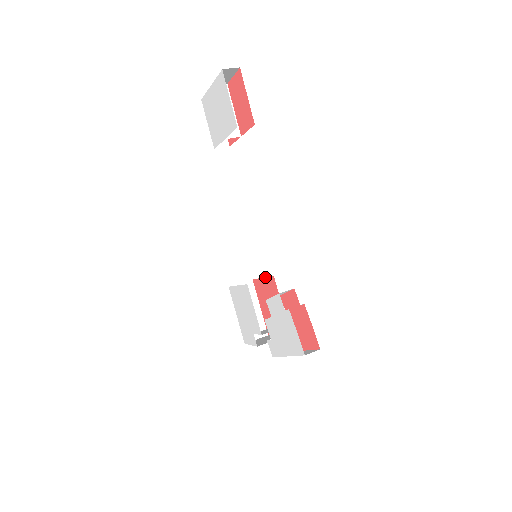
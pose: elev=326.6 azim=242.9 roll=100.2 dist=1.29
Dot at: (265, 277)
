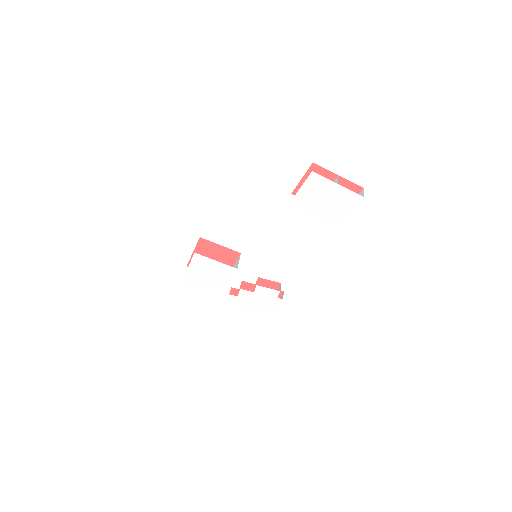
Dot at: (226, 247)
